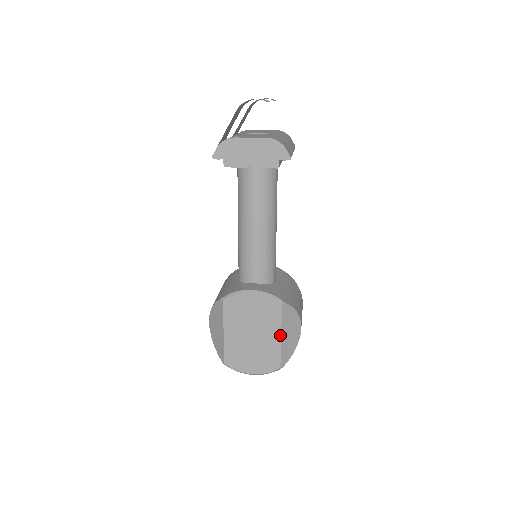
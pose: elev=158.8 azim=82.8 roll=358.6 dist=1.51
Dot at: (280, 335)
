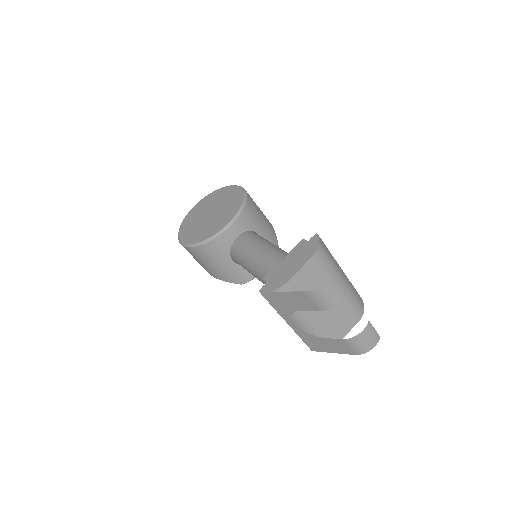
Dot at: occluded
